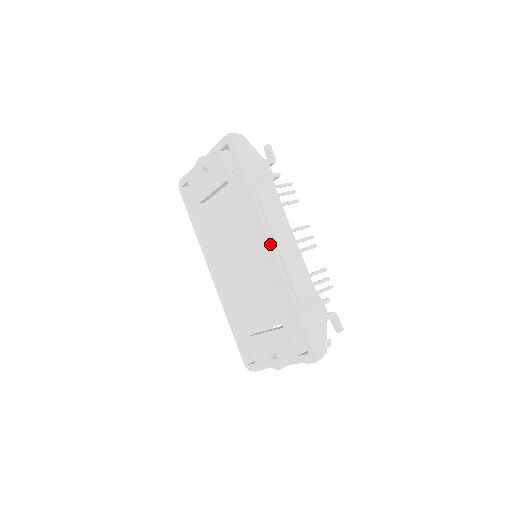
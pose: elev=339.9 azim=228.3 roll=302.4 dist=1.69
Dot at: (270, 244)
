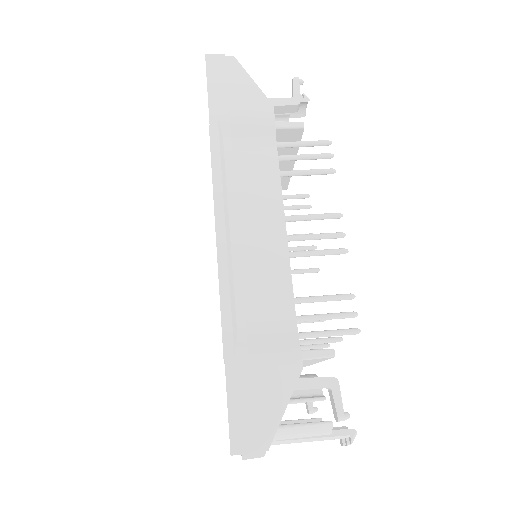
Dot at: (216, 227)
